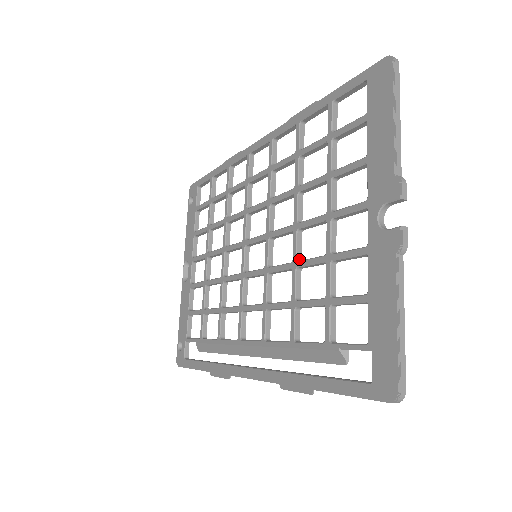
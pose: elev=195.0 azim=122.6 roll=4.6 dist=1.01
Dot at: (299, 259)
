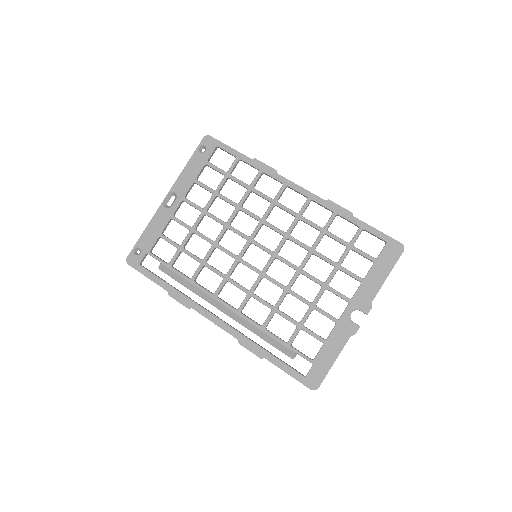
Dot at: occluded
